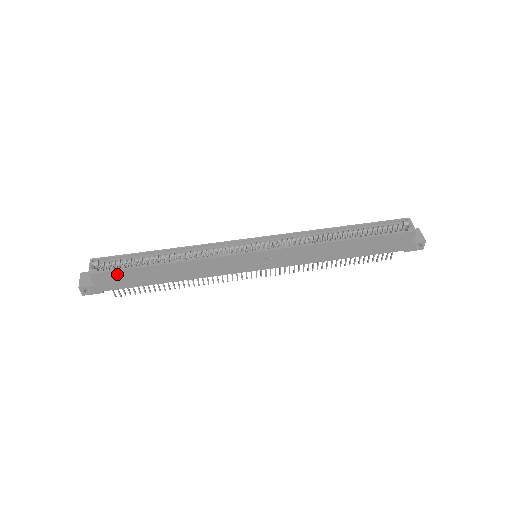
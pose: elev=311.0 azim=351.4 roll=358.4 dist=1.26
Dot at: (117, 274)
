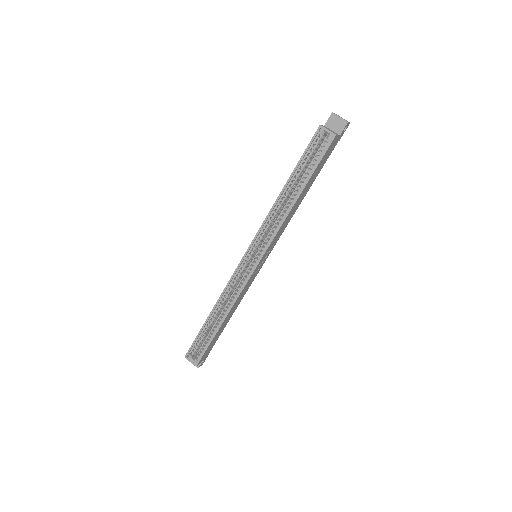
Dot at: (207, 350)
